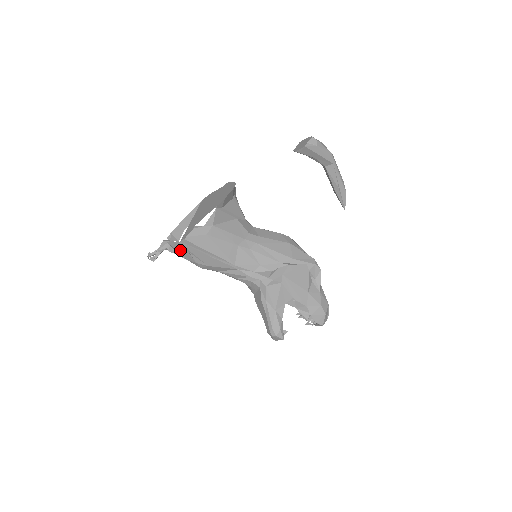
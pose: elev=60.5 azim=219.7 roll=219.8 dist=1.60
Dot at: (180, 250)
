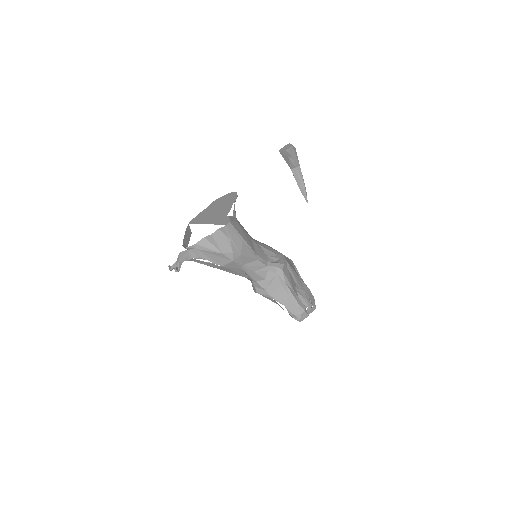
Dot at: (217, 242)
